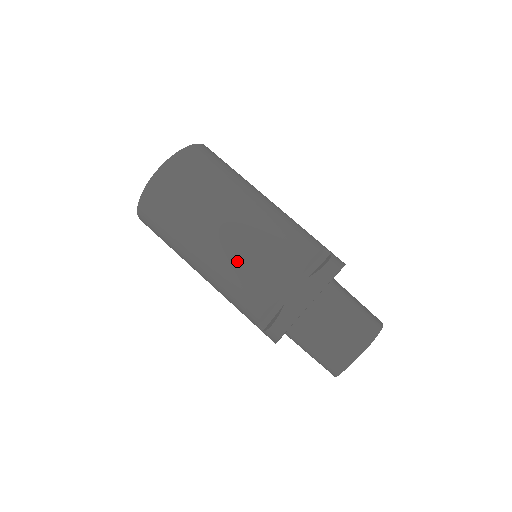
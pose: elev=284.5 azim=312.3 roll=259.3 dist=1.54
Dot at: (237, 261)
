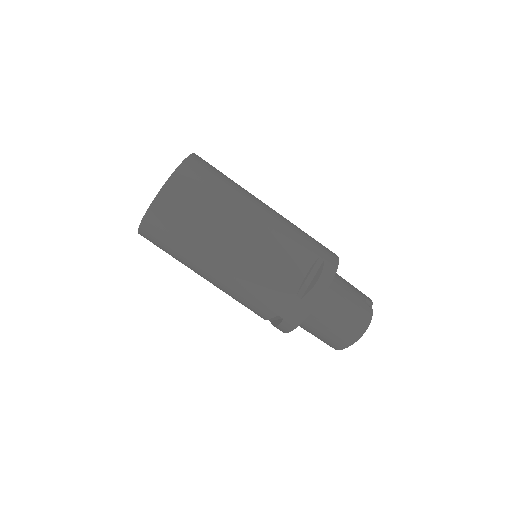
Dot at: (237, 287)
